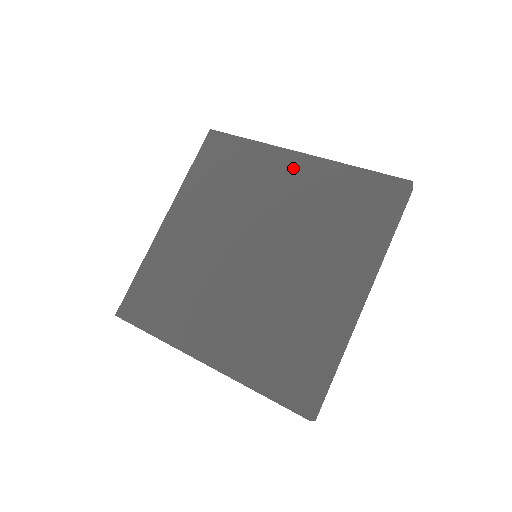
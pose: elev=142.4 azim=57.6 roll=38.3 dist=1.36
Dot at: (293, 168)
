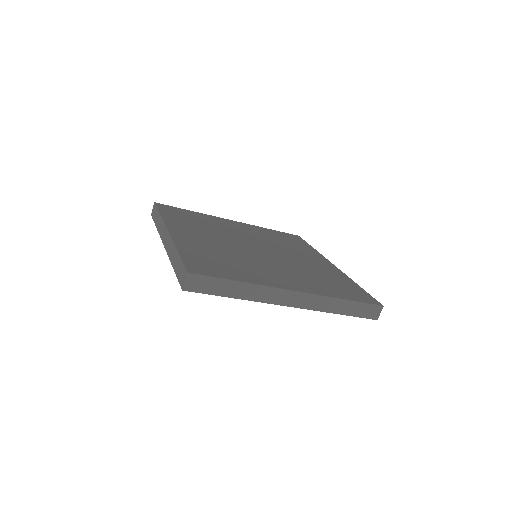
Dot at: (323, 263)
